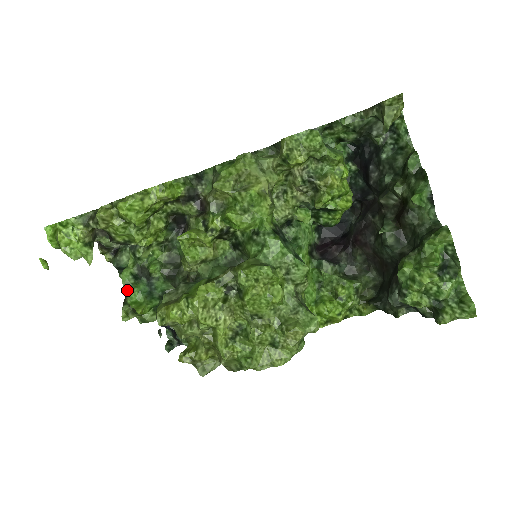
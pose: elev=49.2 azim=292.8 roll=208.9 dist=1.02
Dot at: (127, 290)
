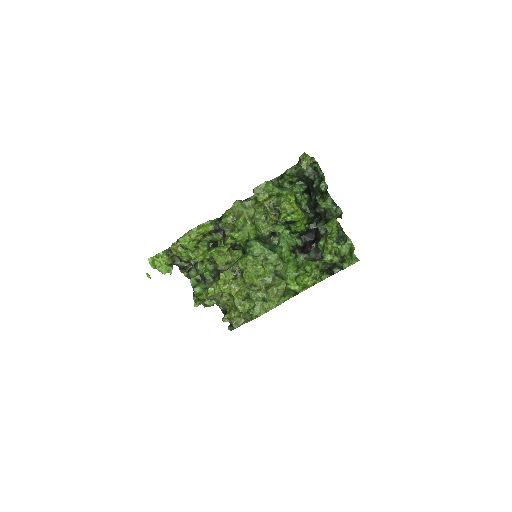
Dot at: (193, 288)
